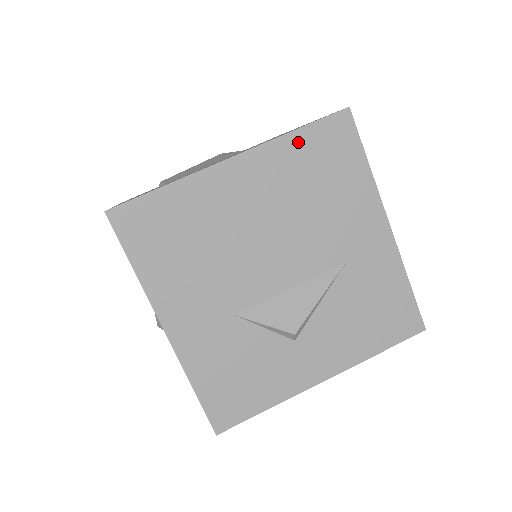
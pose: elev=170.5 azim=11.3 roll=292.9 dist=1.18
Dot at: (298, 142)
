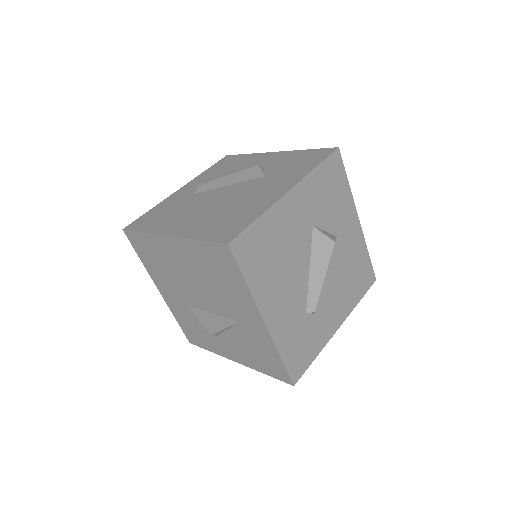
Dot at: (200, 247)
